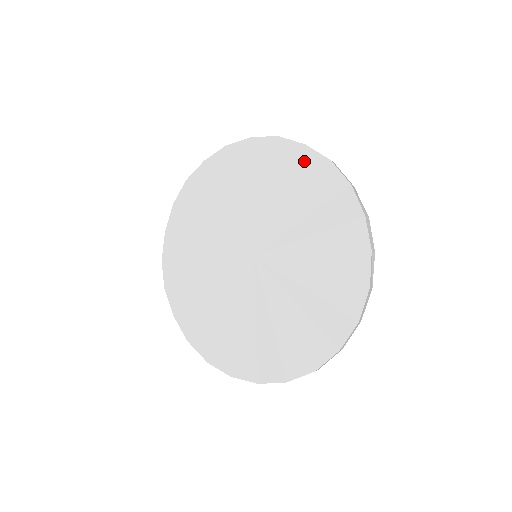
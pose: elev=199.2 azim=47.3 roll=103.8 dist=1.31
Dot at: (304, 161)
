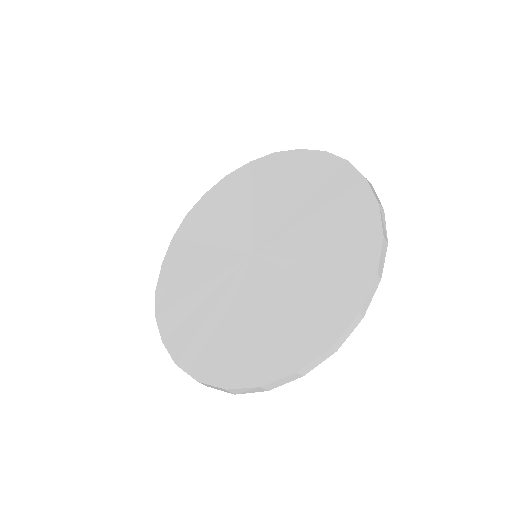
Dot at: (300, 160)
